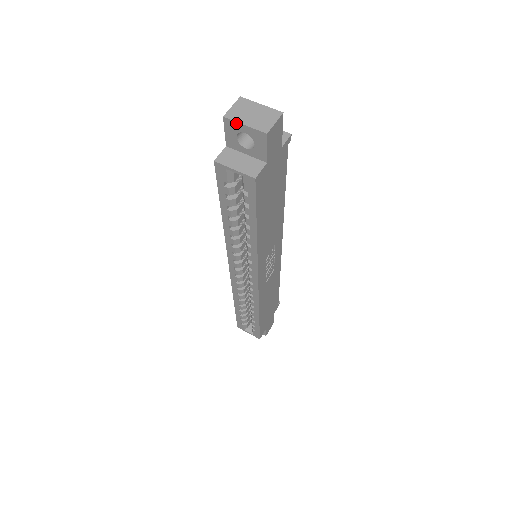
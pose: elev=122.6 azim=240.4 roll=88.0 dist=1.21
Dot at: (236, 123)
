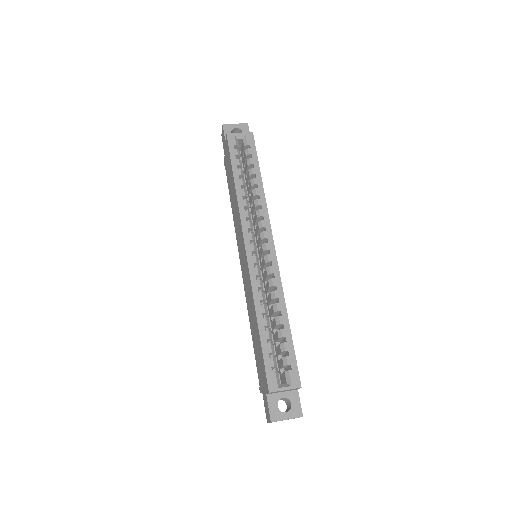
Dot at: (230, 125)
